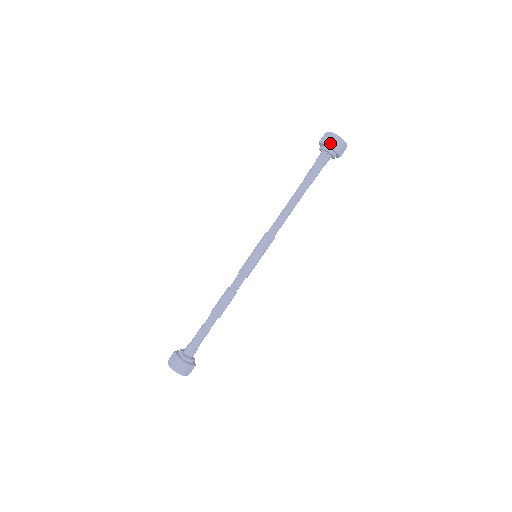
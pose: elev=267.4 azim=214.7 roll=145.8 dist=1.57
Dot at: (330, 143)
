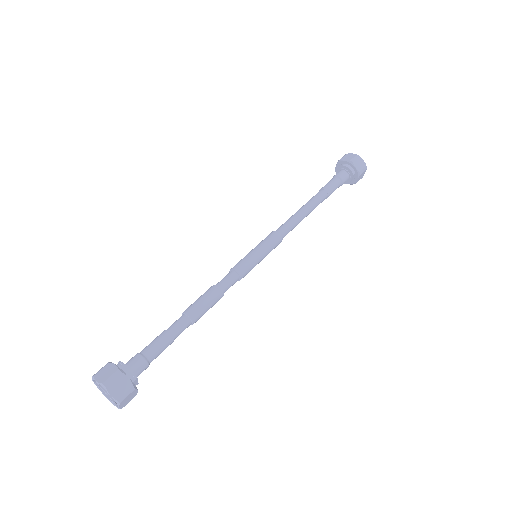
Dot at: (342, 159)
